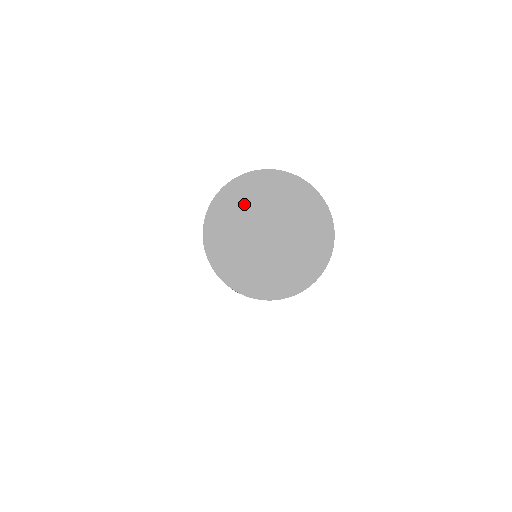
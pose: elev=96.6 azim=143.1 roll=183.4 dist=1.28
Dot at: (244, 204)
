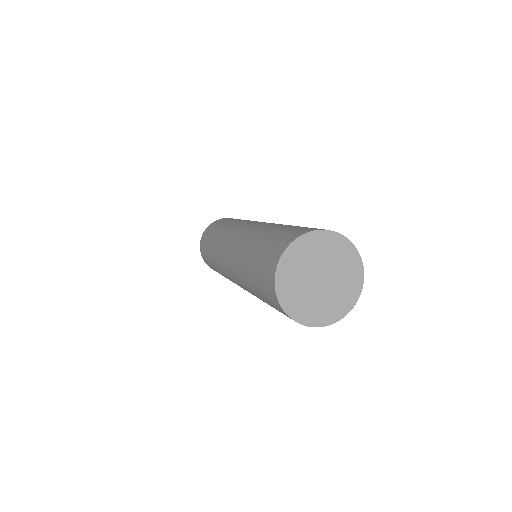
Dot at: (297, 268)
